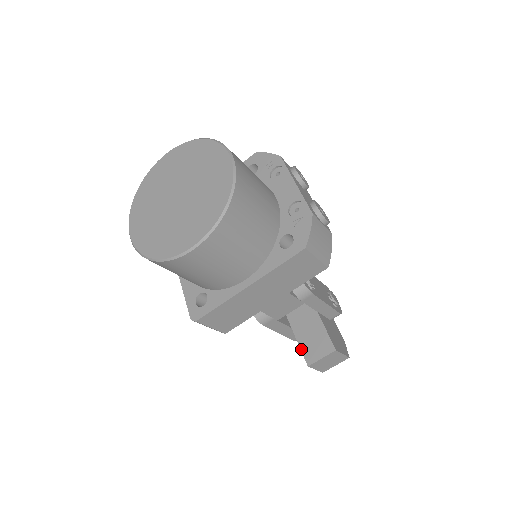
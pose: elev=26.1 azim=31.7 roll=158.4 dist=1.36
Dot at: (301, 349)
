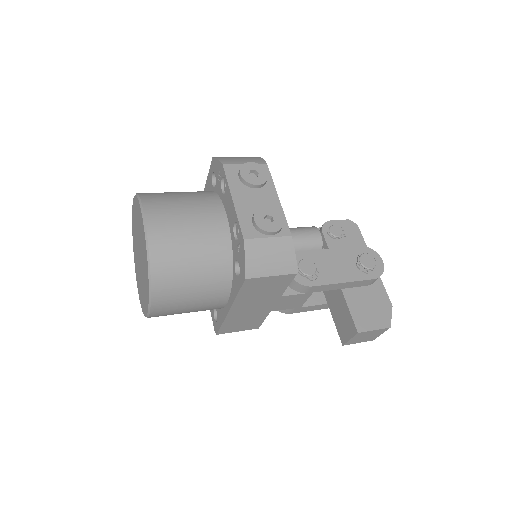
Dot at: (336, 327)
